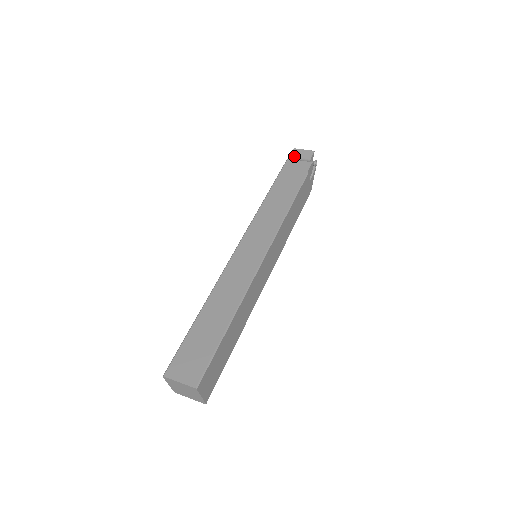
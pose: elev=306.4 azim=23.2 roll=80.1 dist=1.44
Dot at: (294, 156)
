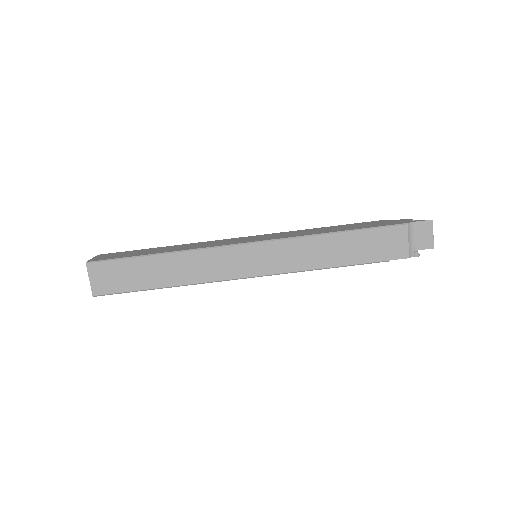
Dot at: (418, 227)
